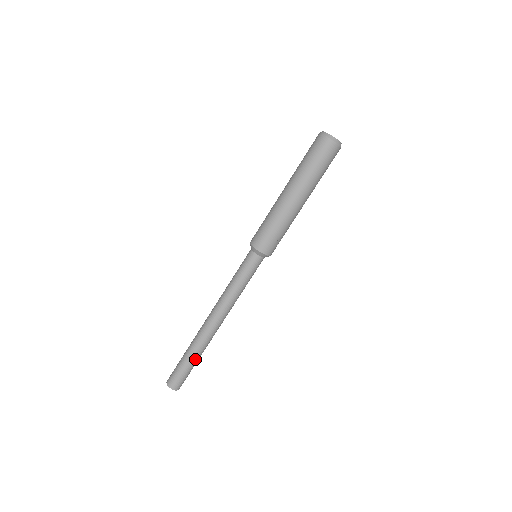
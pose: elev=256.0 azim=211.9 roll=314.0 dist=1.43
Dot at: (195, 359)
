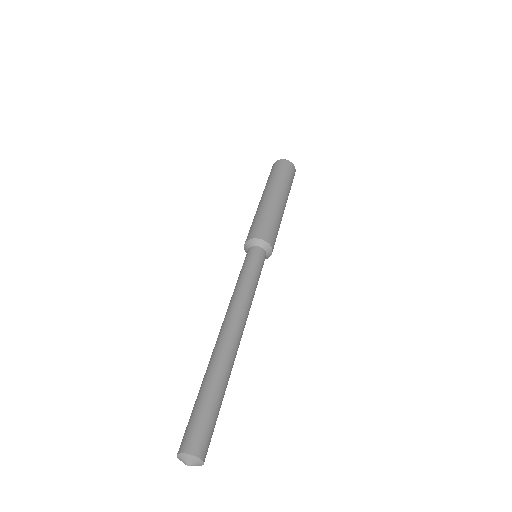
Dot at: (210, 386)
